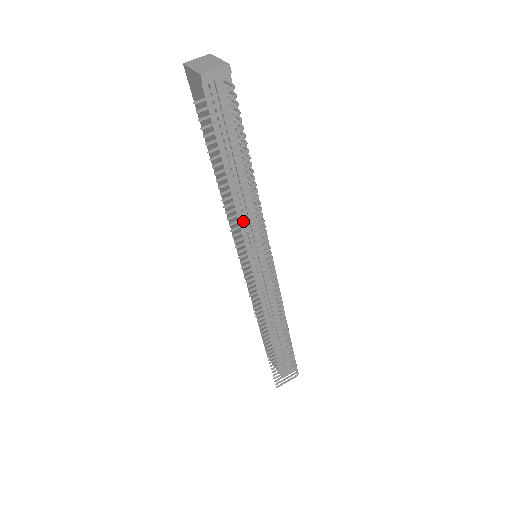
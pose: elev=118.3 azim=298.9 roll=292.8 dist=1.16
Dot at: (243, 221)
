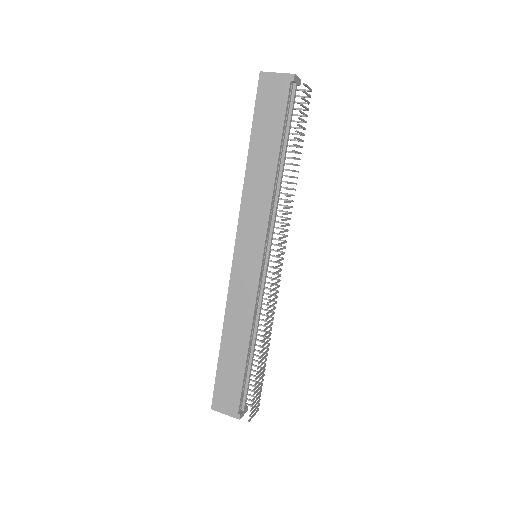
Dot at: (272, 208)
